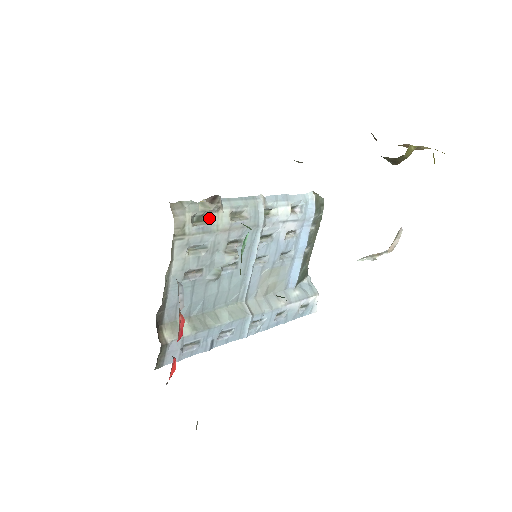
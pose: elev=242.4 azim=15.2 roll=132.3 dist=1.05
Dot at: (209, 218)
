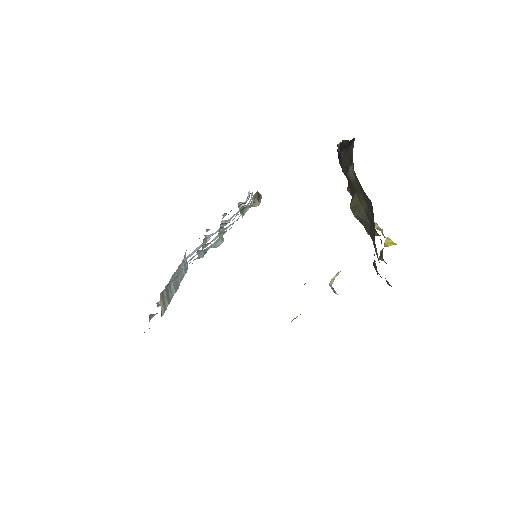
Dot at: (245, 210)
